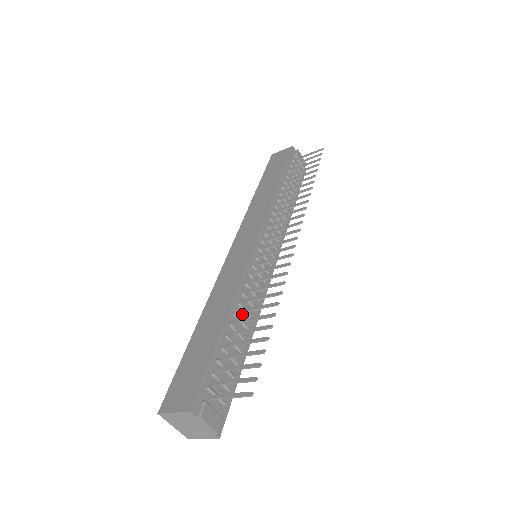
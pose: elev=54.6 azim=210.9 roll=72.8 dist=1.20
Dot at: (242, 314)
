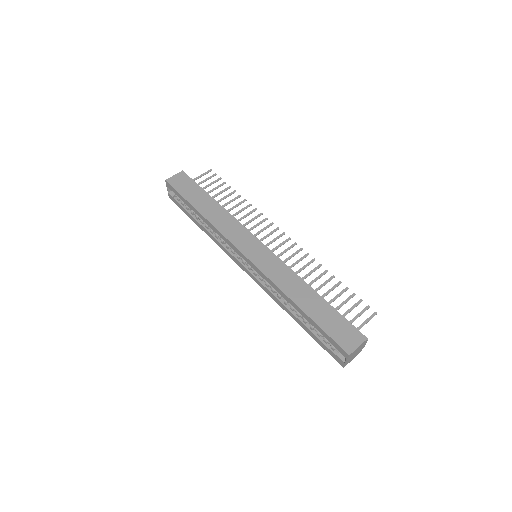
Dot at: occluded
